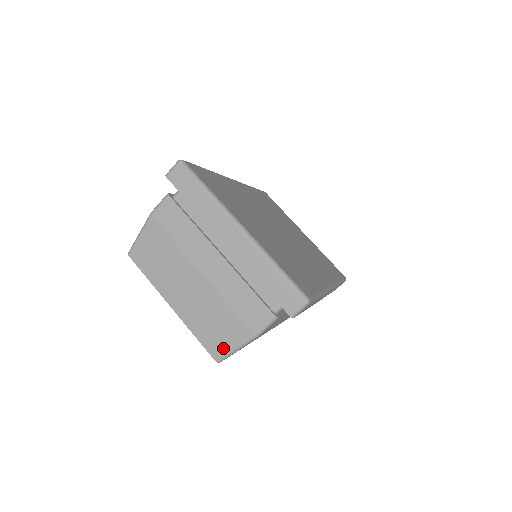
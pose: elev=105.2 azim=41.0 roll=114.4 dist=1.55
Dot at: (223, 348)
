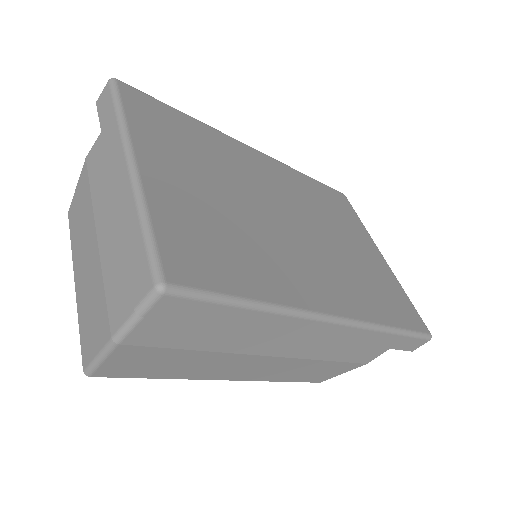
Dot at: (90, 352)
